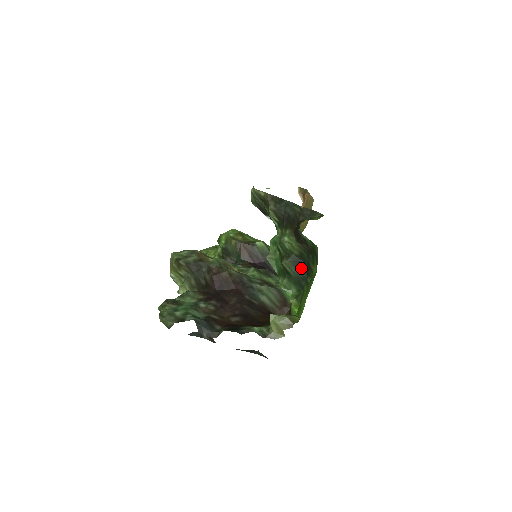
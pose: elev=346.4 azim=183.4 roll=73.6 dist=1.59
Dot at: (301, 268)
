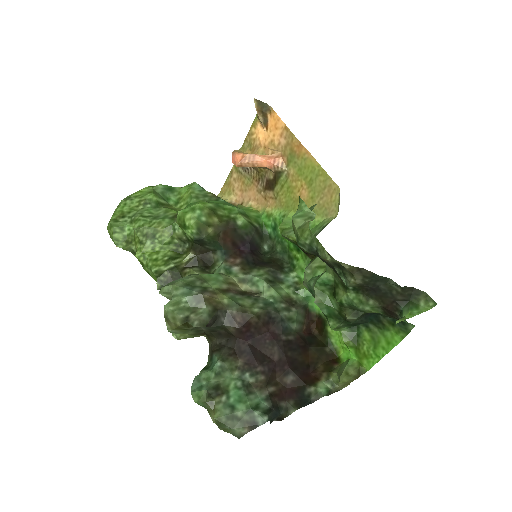
Dot at: (365, 317)
